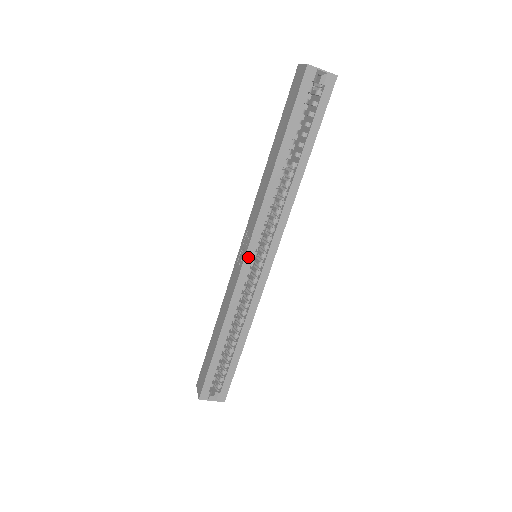
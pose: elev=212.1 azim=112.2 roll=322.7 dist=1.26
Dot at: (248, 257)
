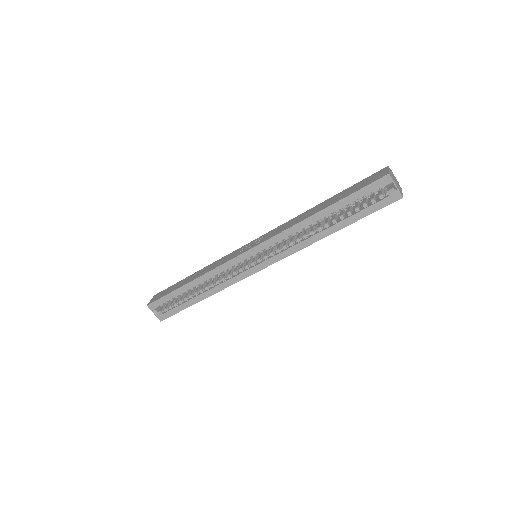
Dot at: (249, 253)
